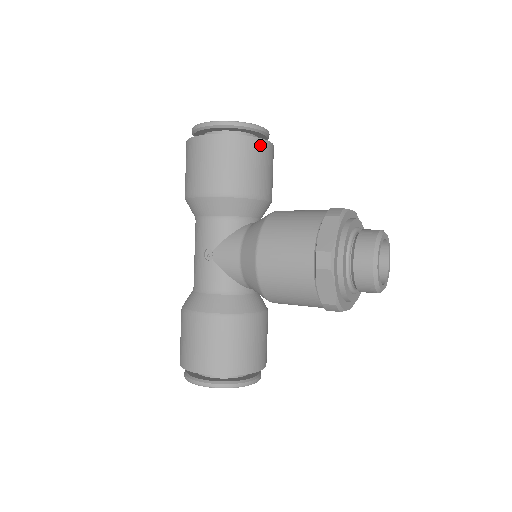
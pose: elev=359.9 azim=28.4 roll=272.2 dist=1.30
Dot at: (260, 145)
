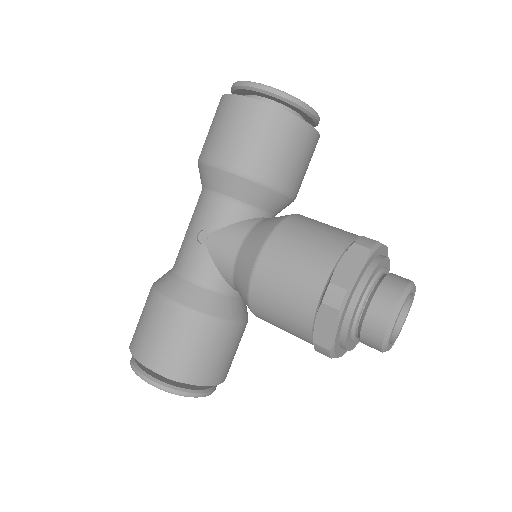
Dot at: (305, 131)
